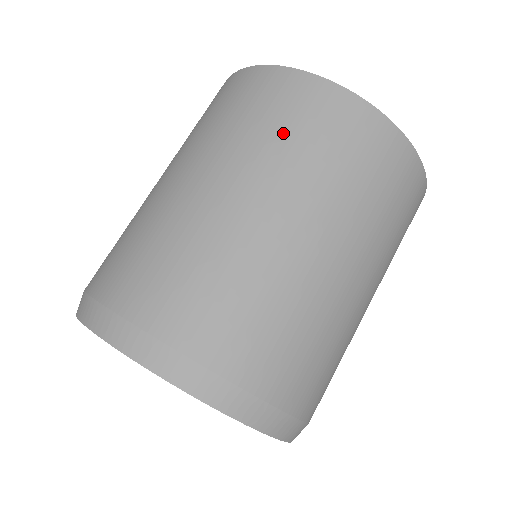
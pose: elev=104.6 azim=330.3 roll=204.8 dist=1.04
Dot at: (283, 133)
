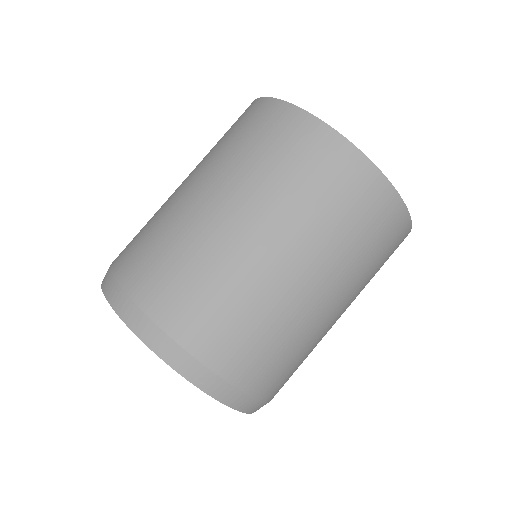
Dot at: (356, 236)
